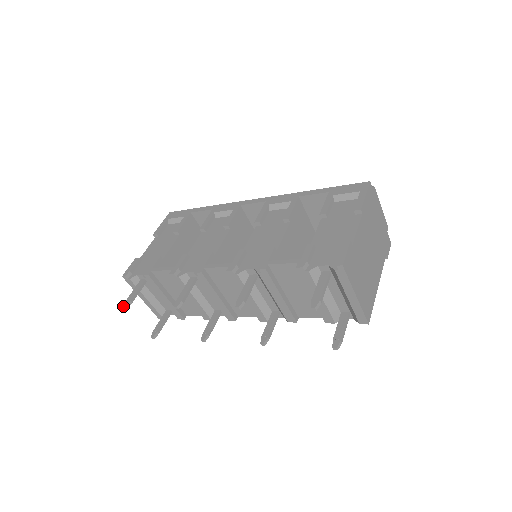
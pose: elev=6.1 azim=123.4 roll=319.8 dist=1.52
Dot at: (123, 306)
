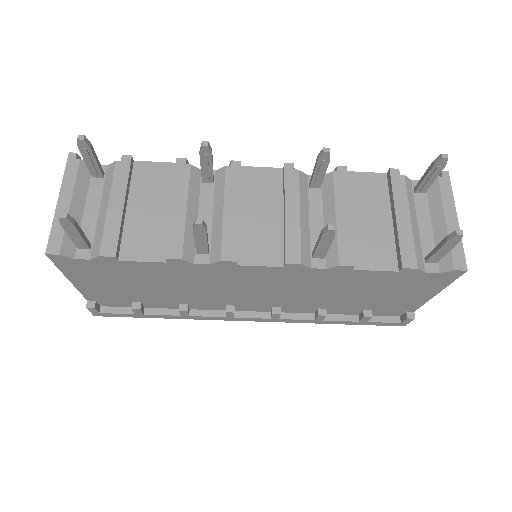
Dot at: (79, 135)
